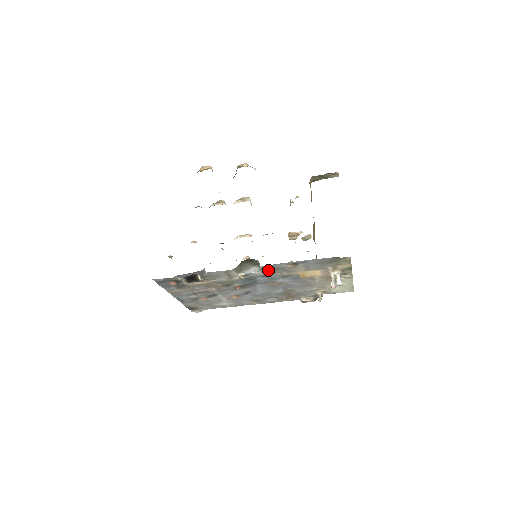
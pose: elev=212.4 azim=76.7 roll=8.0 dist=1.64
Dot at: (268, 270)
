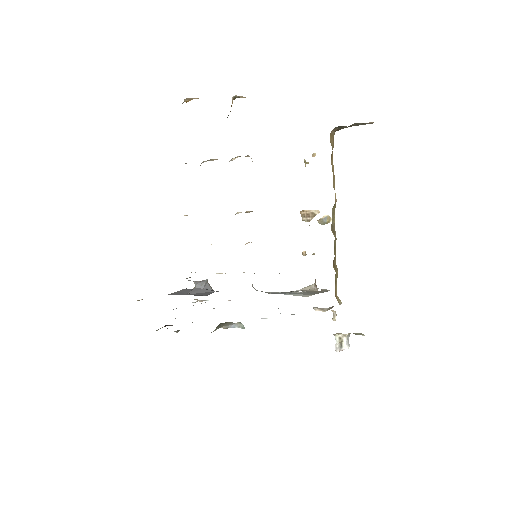
Dot at: occluded
